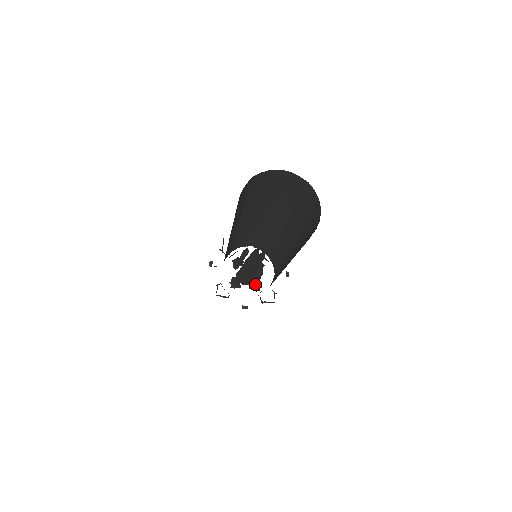
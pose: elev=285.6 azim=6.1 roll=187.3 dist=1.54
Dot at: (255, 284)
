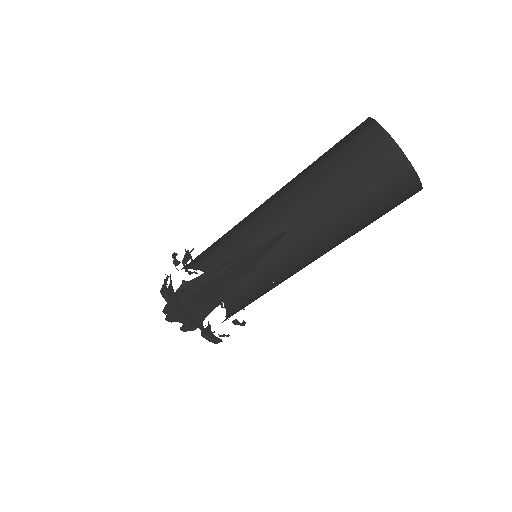
Dot at: (204, 311)
